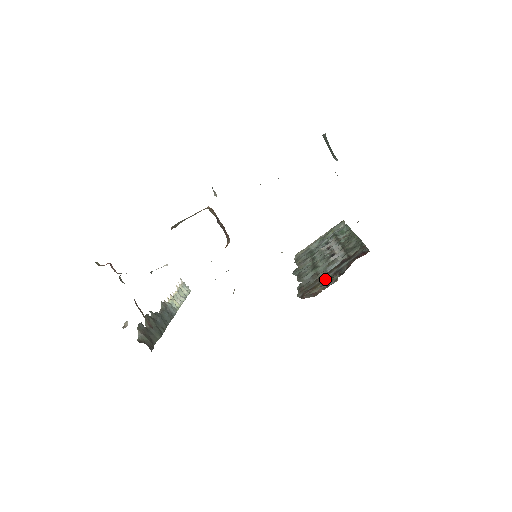
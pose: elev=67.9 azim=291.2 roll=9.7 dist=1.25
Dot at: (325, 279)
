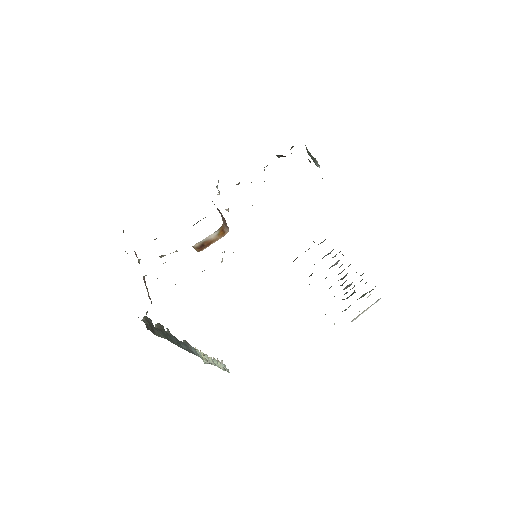
Dot at: occluded
